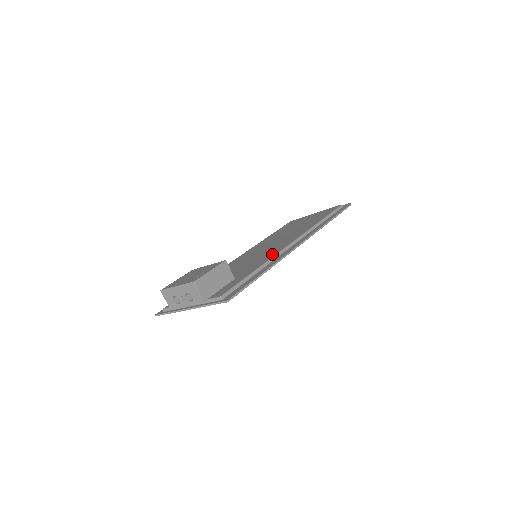
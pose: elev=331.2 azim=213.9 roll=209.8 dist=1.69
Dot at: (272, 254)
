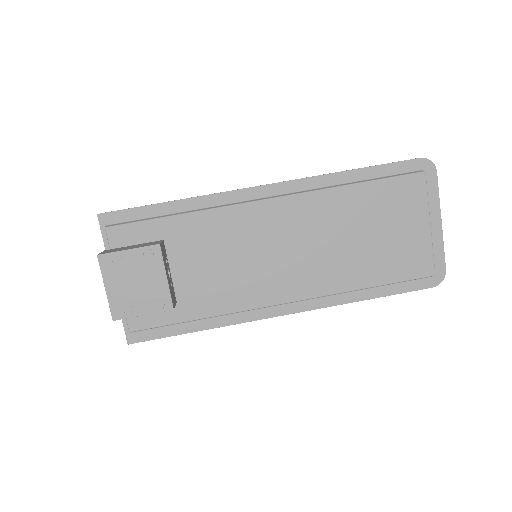
Dot at: (245, 302)
